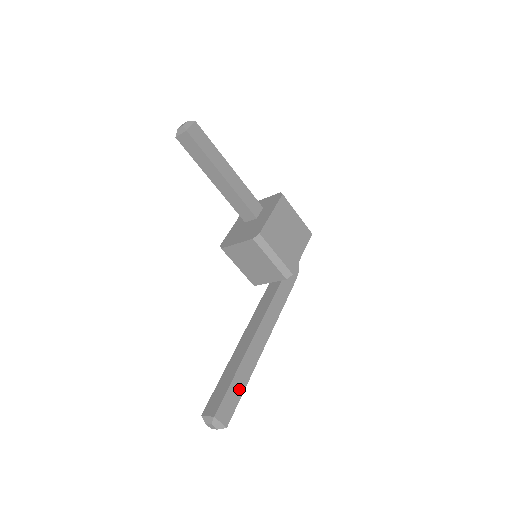
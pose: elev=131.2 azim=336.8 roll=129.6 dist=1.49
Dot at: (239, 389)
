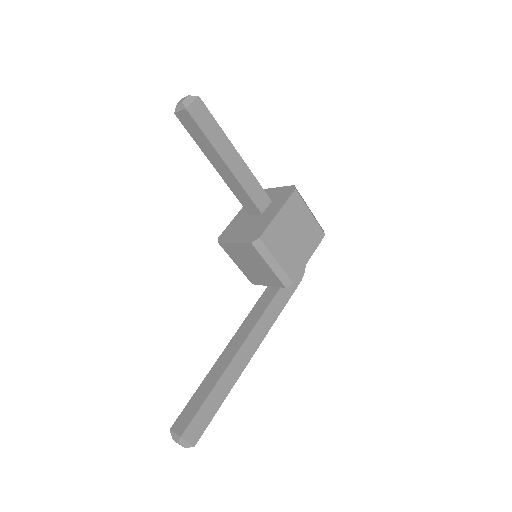
Dot at: (214, 406)
